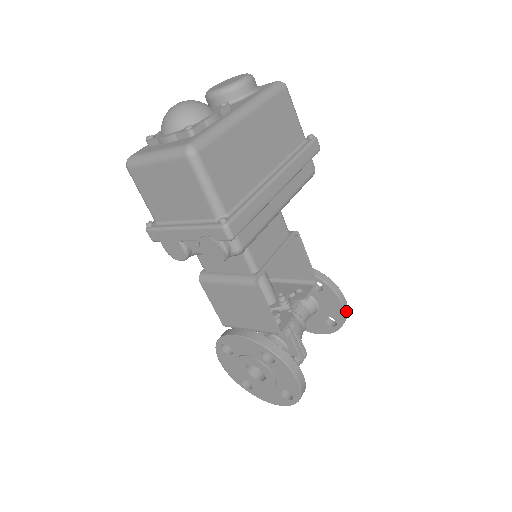
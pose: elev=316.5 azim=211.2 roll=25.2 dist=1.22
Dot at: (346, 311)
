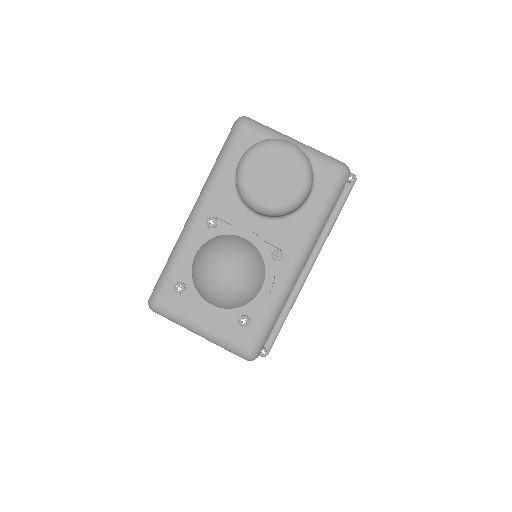
Dot at: occluded
